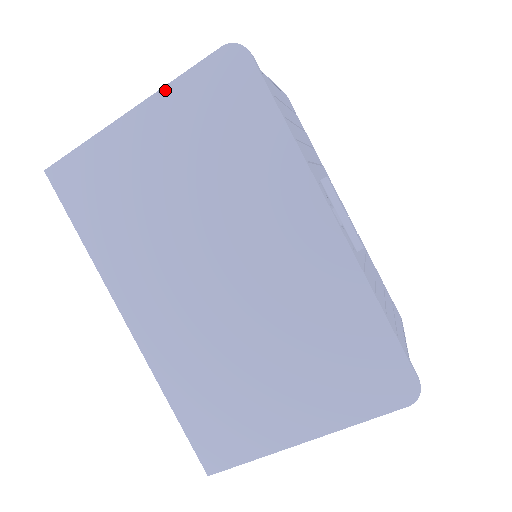
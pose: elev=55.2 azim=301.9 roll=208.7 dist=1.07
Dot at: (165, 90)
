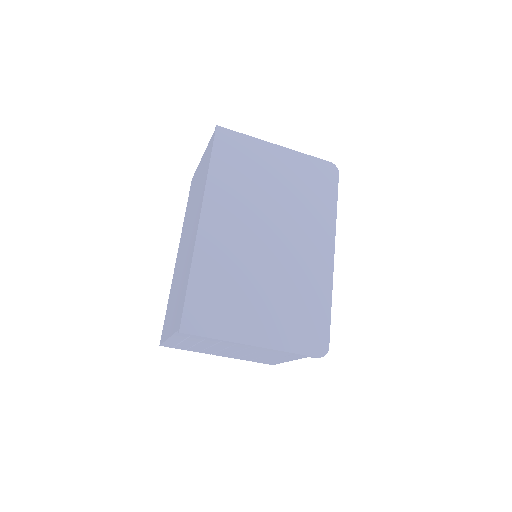
Dot at: (299, 153)
